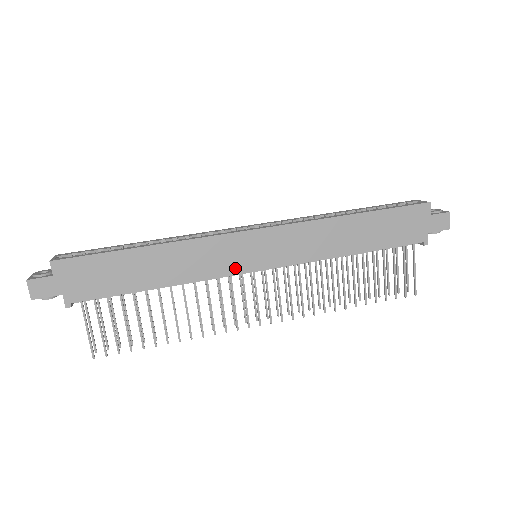
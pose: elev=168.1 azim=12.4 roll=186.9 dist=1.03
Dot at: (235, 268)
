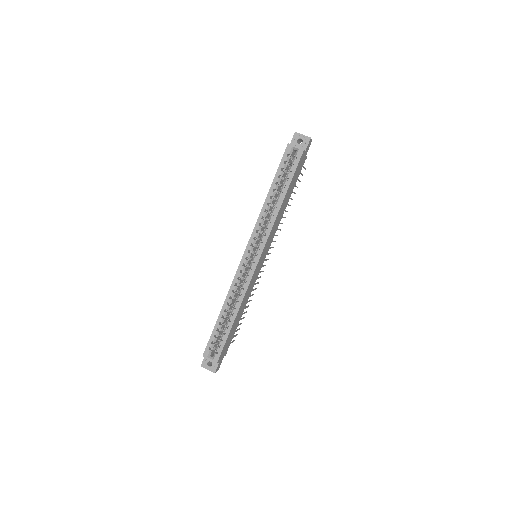
Dot at: occluded
